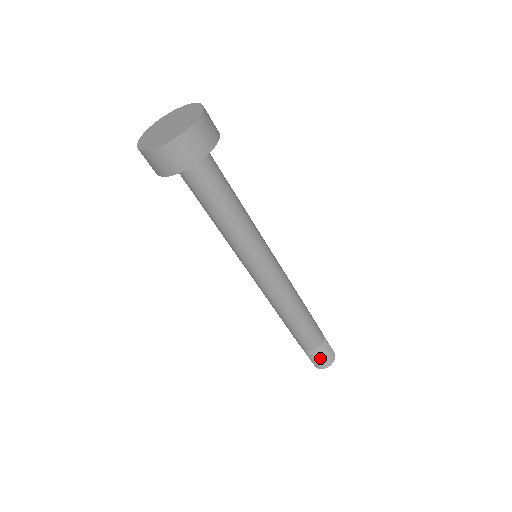
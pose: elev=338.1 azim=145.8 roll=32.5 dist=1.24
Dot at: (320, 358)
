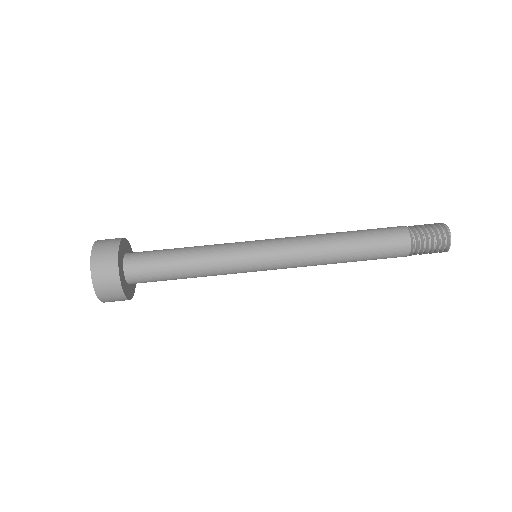
Dot at: (423, 253)
